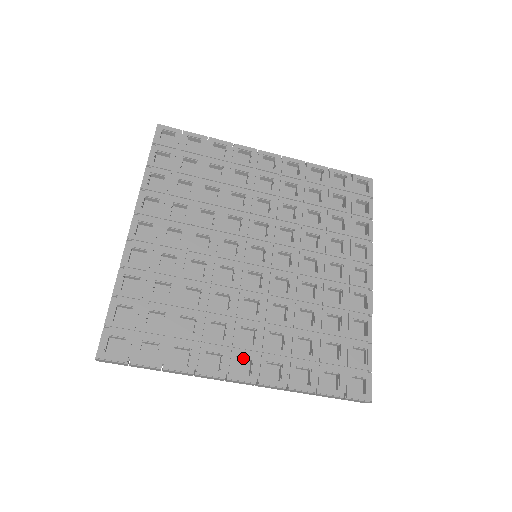
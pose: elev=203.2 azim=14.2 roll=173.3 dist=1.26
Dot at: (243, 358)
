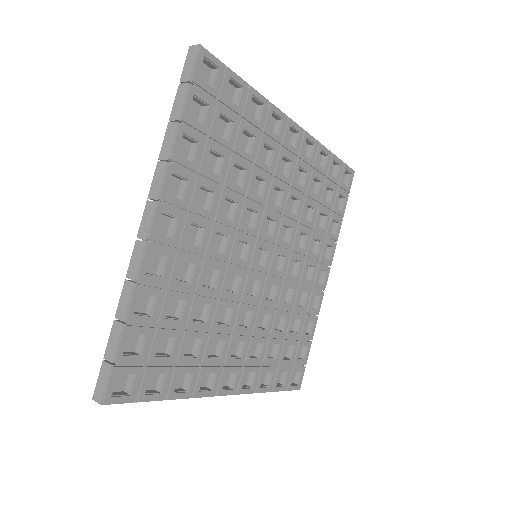
Dot at: (230, 372)
